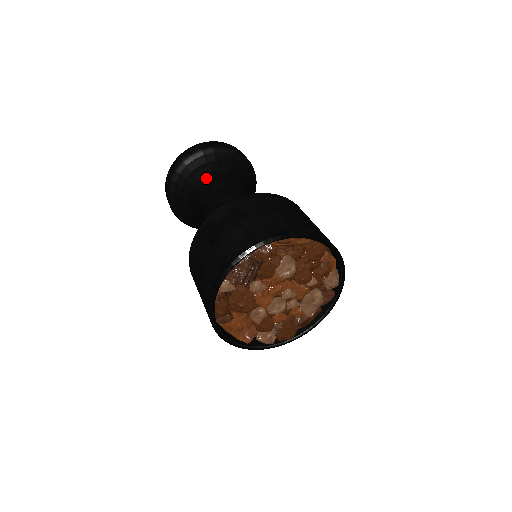
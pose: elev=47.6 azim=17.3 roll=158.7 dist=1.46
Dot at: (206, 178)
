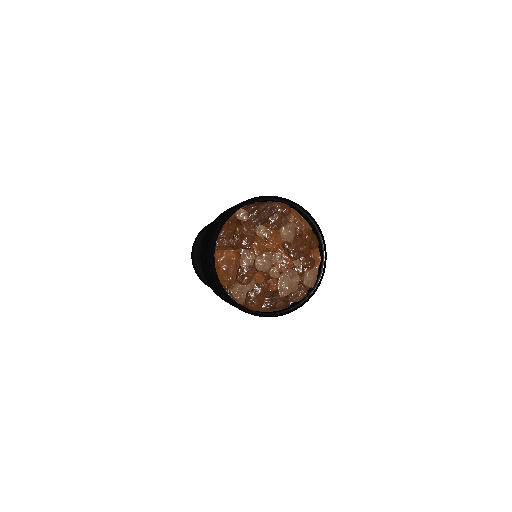
Dot at: occluded
